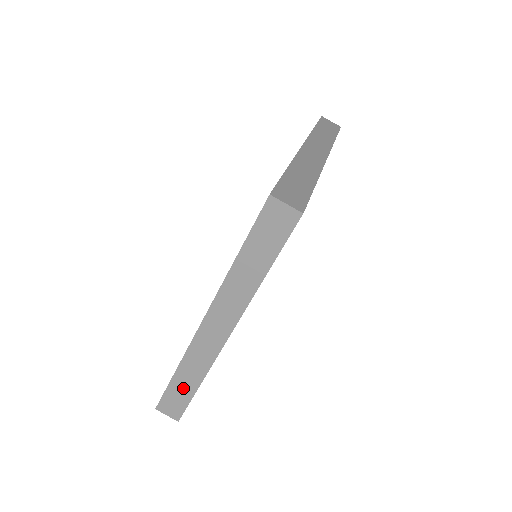
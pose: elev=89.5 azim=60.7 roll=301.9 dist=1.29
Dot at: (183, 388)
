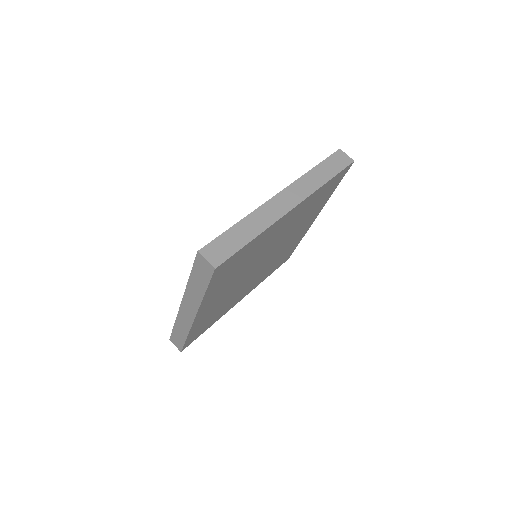
Dot at: (238, 237)
